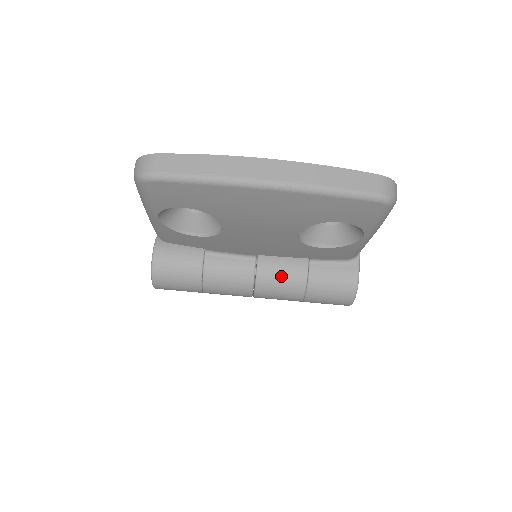
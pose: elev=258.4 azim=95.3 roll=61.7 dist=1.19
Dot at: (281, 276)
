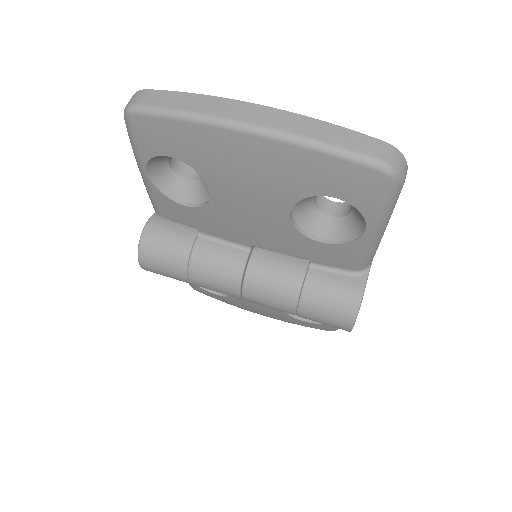
Dot at: (273, 275)
